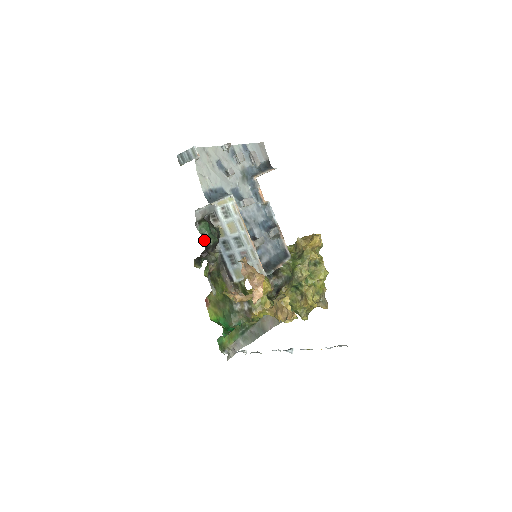
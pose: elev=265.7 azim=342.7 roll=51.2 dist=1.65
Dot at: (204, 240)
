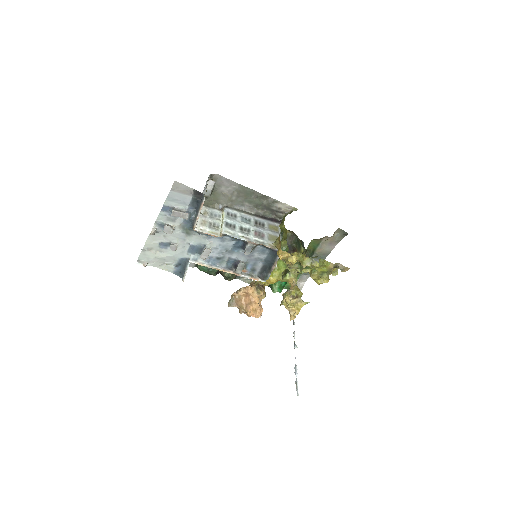
Dot at: (209, 274)
